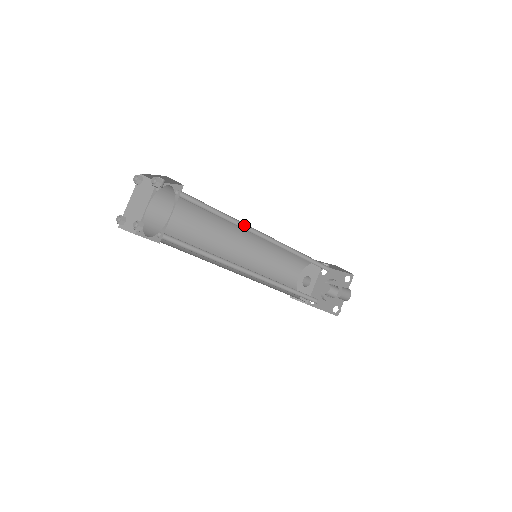
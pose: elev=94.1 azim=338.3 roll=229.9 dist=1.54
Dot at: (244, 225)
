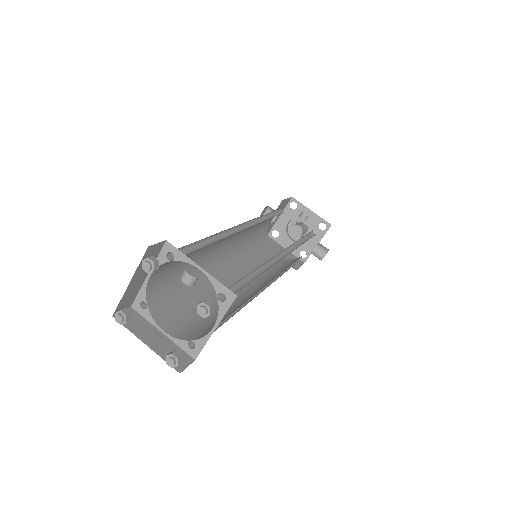
Dot at: (268, 260)
